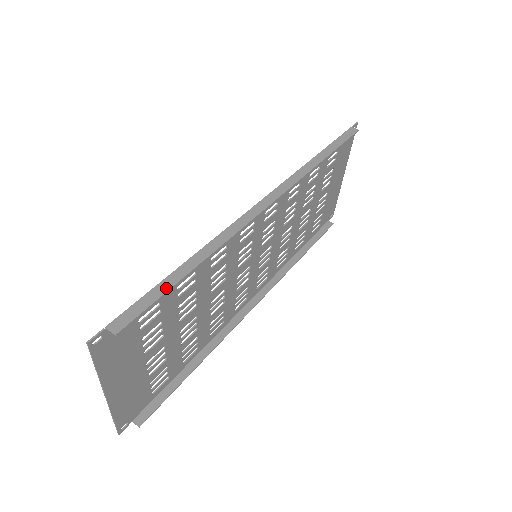
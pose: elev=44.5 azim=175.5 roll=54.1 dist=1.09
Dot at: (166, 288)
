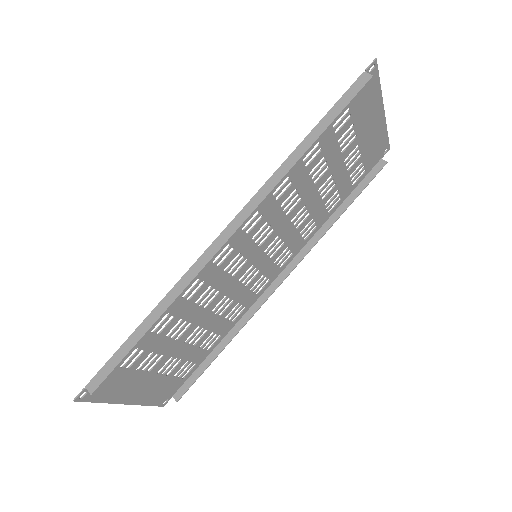
Dot at: (129, 348)
